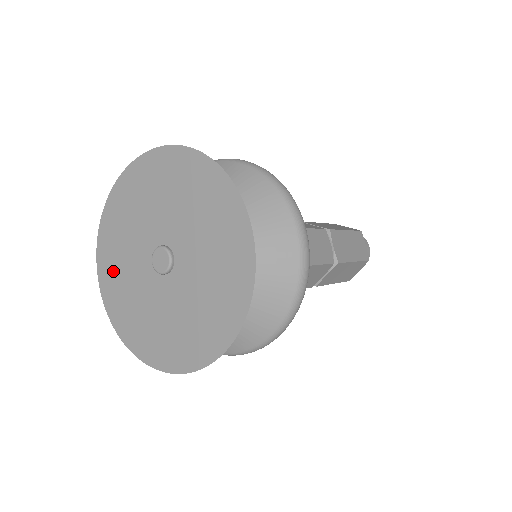
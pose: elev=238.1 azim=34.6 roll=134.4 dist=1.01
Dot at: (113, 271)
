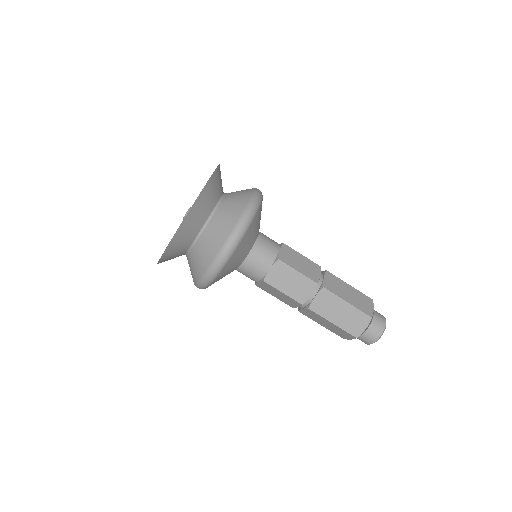
Dot at: occluded
